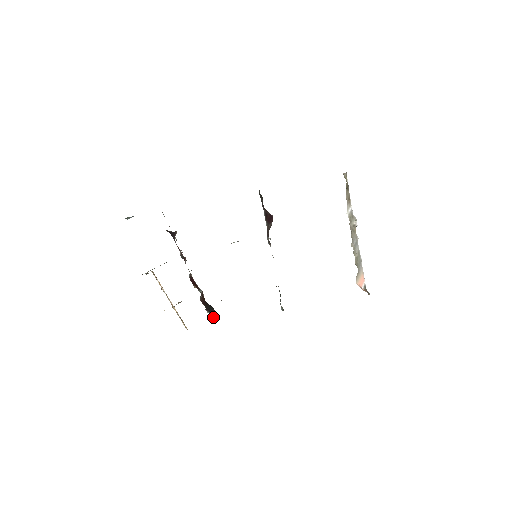
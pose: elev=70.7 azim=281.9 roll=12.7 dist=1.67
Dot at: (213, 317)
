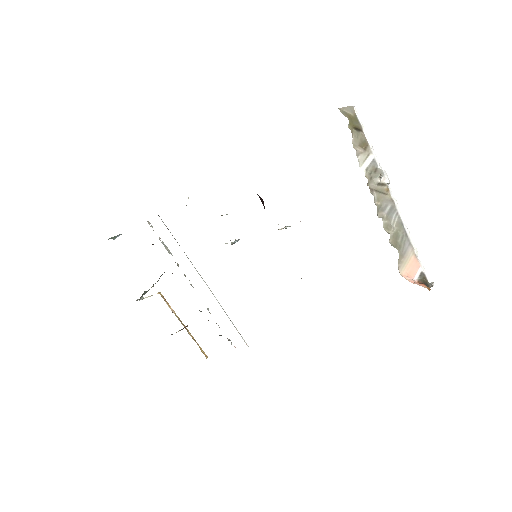
Dot at: occluded
